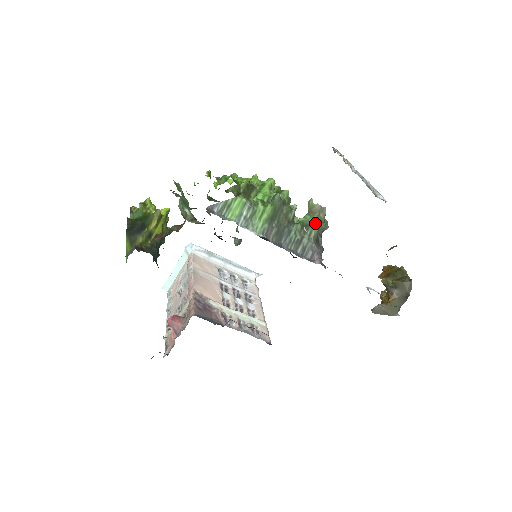
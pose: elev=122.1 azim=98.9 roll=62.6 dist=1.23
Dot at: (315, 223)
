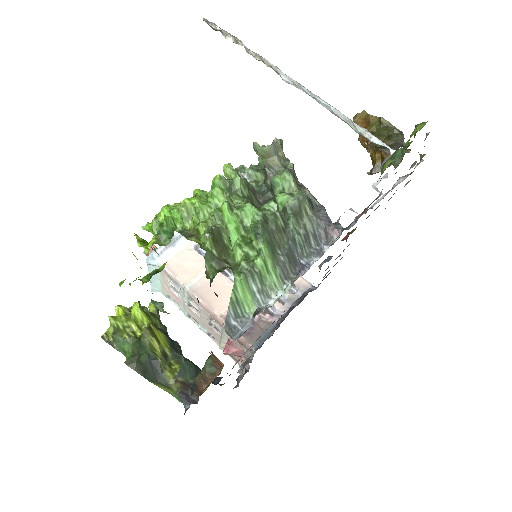
Dot at: (302, 197)
